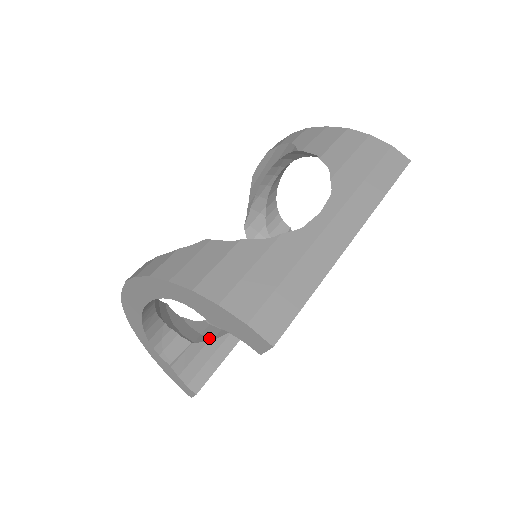
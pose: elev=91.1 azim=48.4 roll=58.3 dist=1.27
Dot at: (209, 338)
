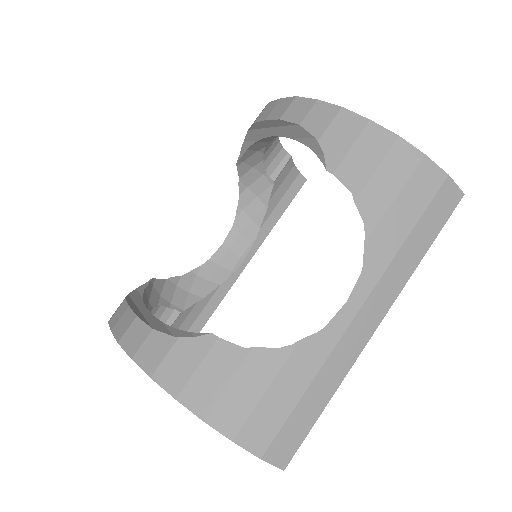
Dot at: (197, 297)
